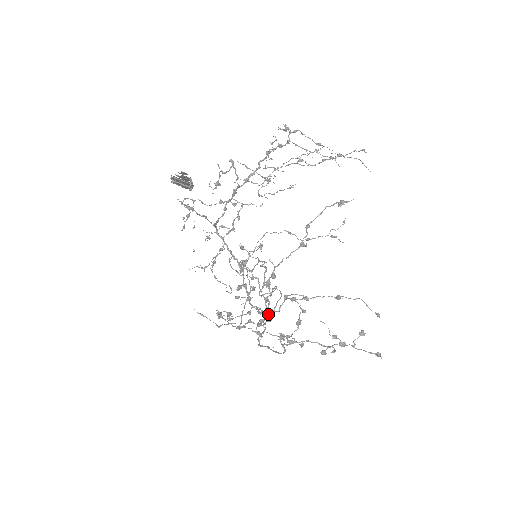
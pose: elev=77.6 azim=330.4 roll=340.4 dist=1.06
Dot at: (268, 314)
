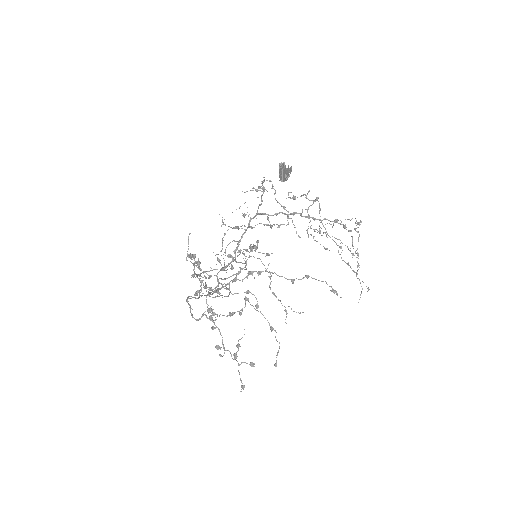
Dot at: (215, 292)
